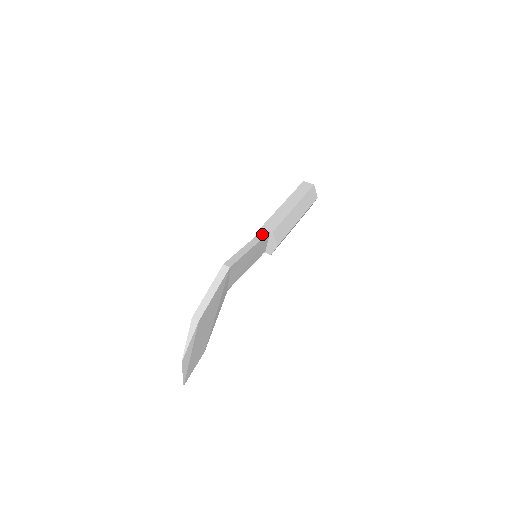
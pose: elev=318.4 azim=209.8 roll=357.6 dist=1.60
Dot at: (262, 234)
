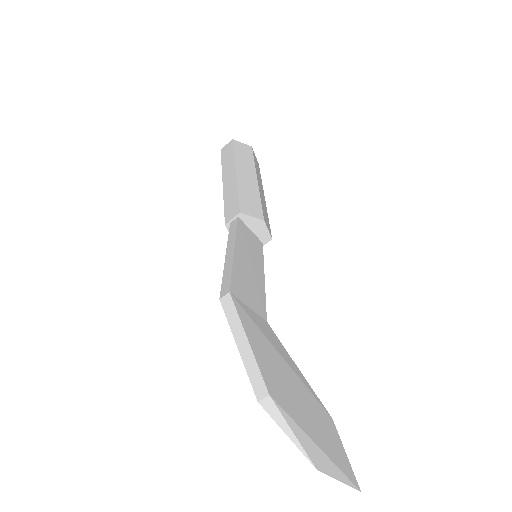
Dot at: (232, 228)
